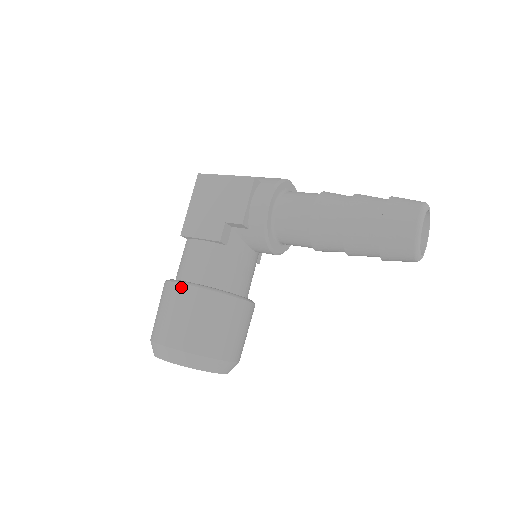
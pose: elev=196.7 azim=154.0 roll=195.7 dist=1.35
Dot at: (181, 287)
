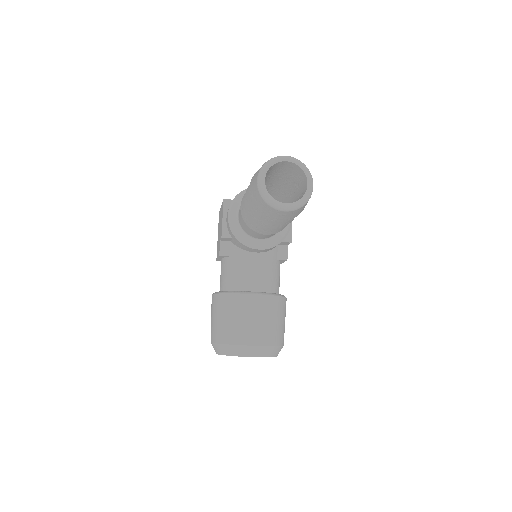
Dot at: occluded
